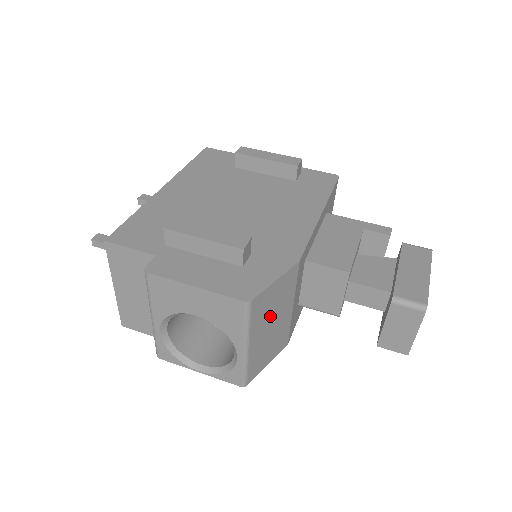
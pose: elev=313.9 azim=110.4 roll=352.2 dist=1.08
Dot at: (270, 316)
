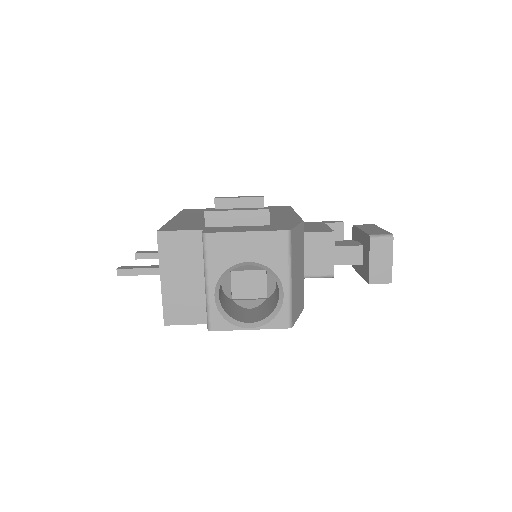
Dot at: (297, 260)
